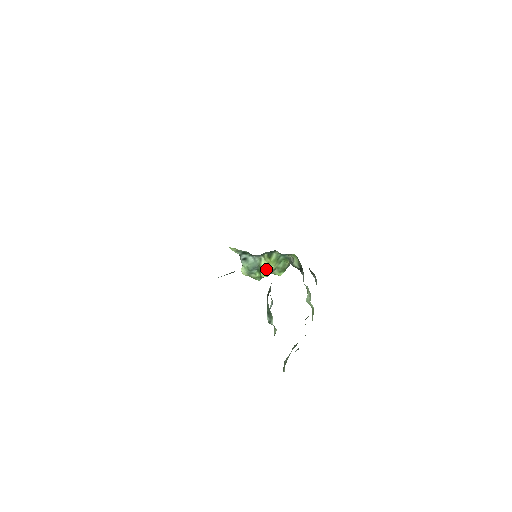
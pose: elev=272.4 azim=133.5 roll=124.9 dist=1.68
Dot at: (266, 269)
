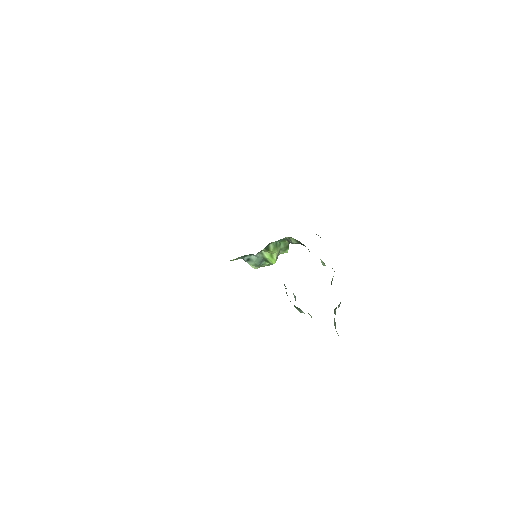
Dot at: (272, 258)
